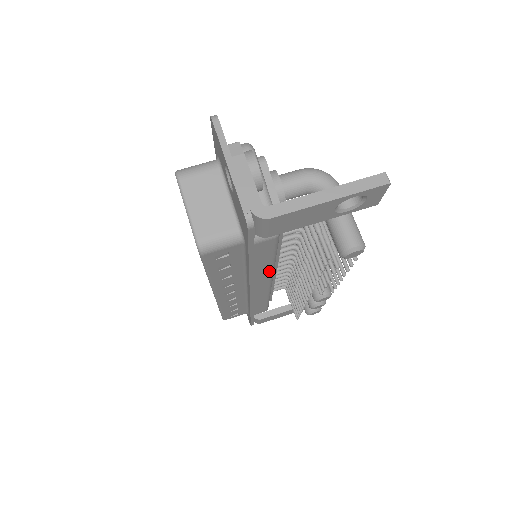
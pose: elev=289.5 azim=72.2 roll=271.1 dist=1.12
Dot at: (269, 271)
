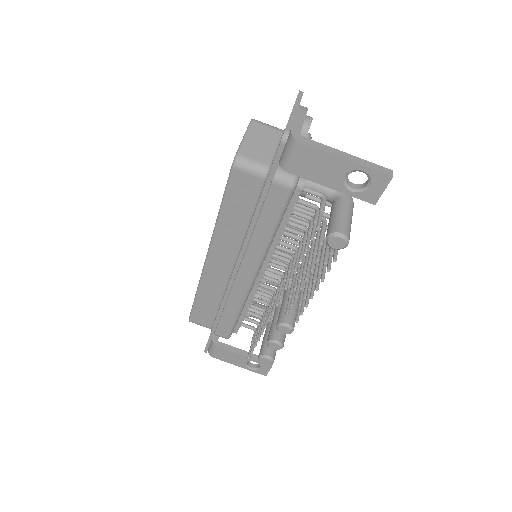
Dot at: (262, 249)
